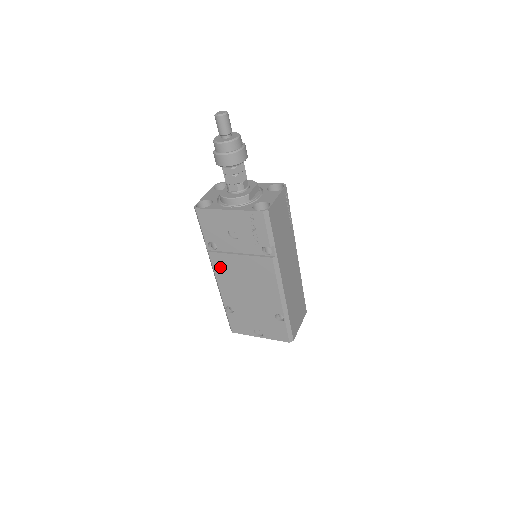
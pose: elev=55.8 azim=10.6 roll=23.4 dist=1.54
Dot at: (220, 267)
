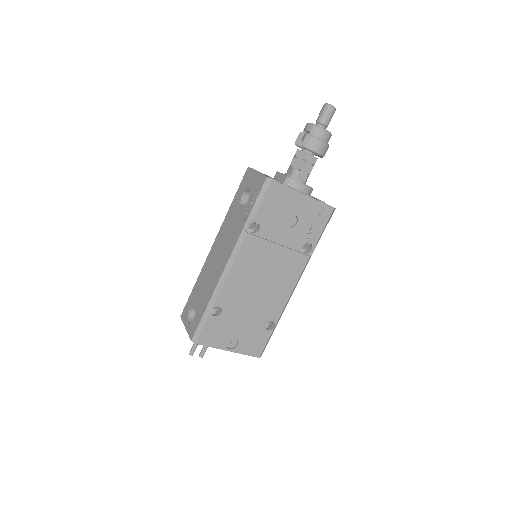
Dot at: (247, 254)
